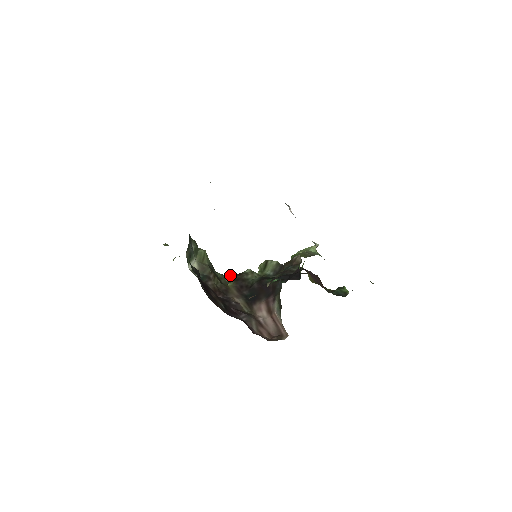
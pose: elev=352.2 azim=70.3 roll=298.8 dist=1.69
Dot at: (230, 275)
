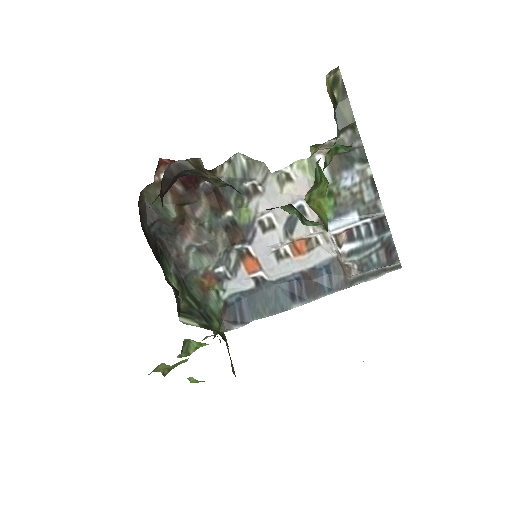
Dot at: occluded
